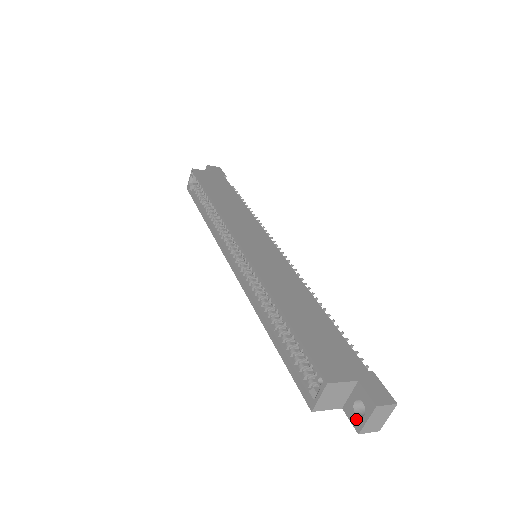
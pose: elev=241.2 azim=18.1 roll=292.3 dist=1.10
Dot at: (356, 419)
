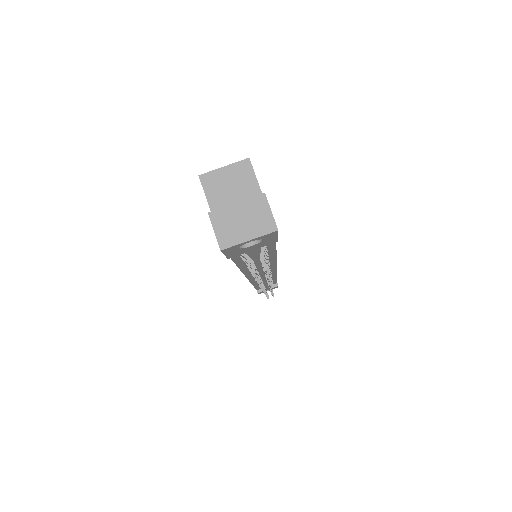
Dot at: (223, 211)
